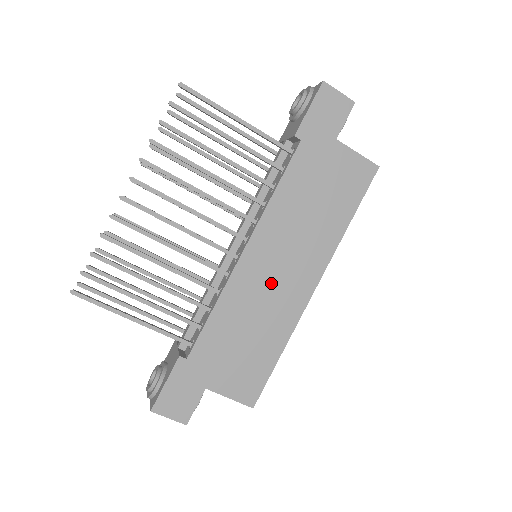
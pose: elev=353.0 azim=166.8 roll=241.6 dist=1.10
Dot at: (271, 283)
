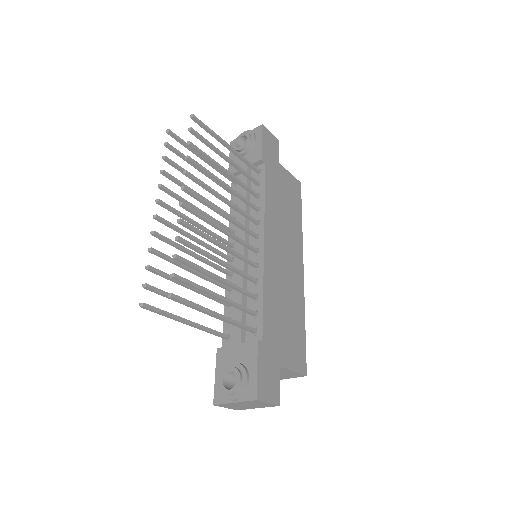
Dot at: (284, 268)
